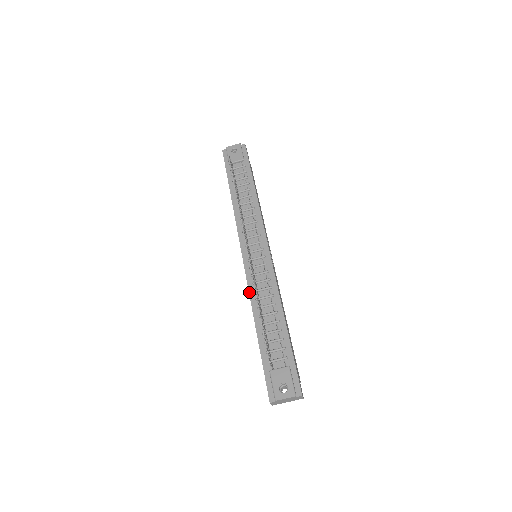
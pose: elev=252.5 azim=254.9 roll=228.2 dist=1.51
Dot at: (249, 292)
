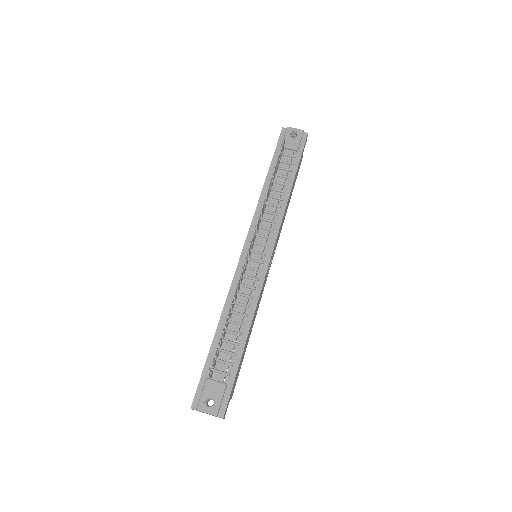
Dot at: (229, 290)
